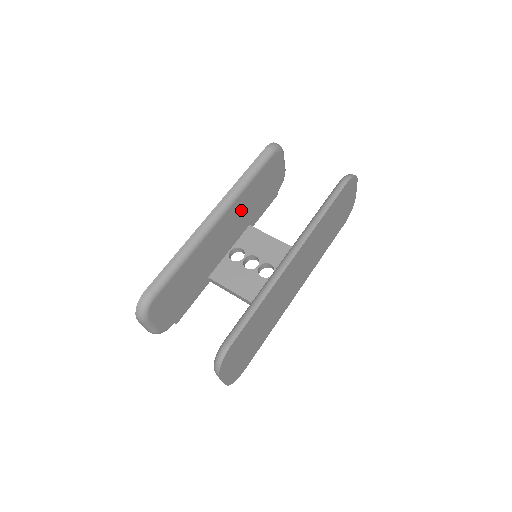
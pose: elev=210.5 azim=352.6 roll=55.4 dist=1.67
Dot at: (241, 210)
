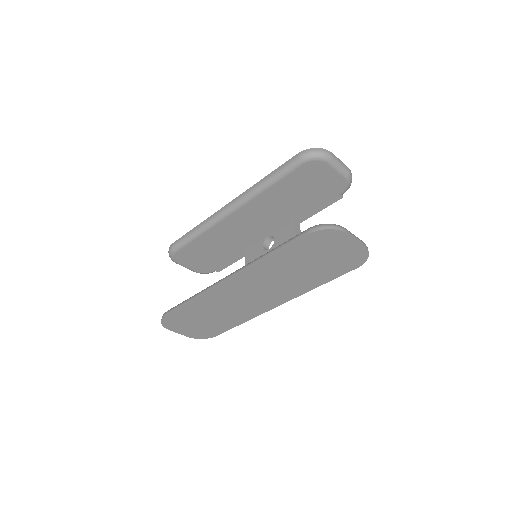
Dot at: (268, 207)
